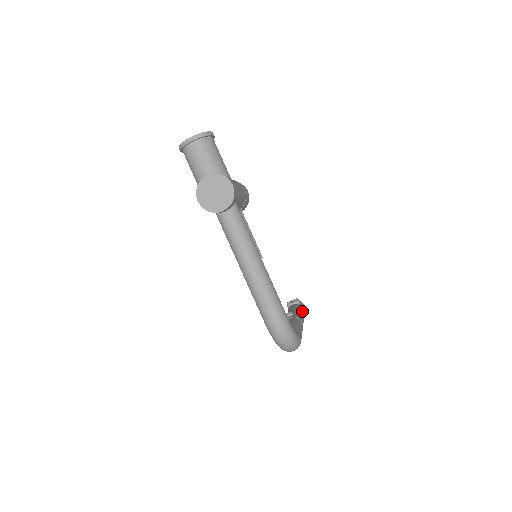
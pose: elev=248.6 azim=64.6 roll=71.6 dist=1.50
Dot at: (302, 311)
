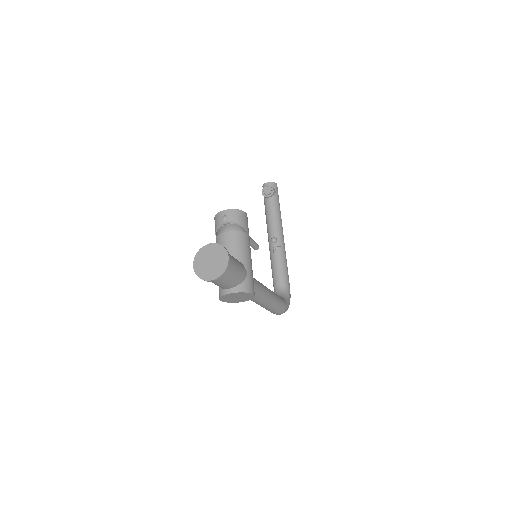
Dot at: (280, 214)
